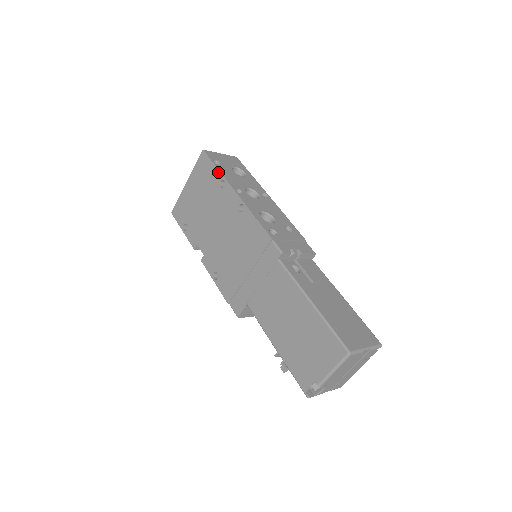
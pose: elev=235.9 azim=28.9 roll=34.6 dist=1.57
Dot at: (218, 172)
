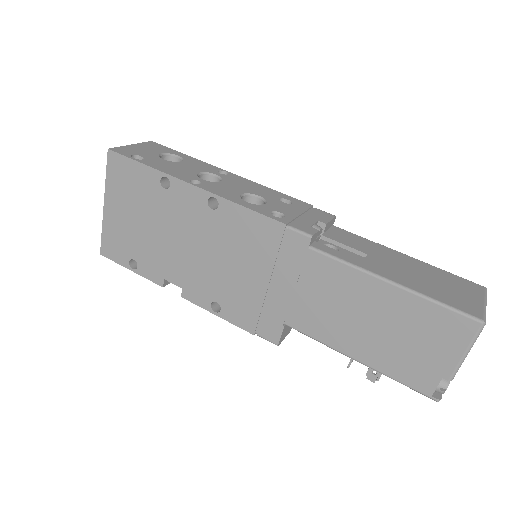
Dot at: (149, 170)
